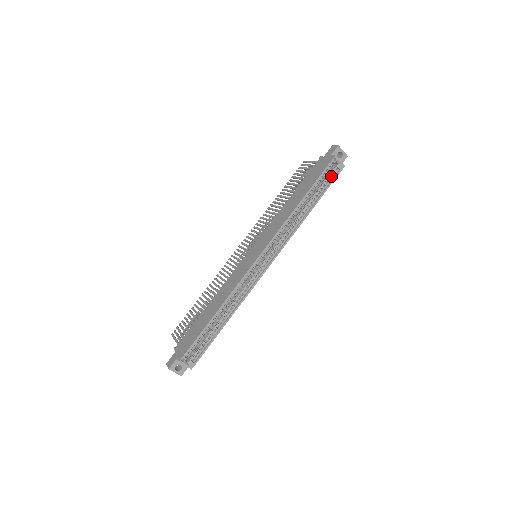
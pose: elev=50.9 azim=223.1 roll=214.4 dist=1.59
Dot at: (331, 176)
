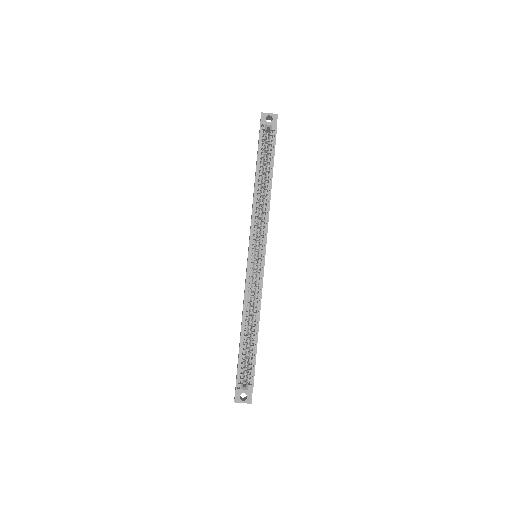
Dot at: (272, 142)
